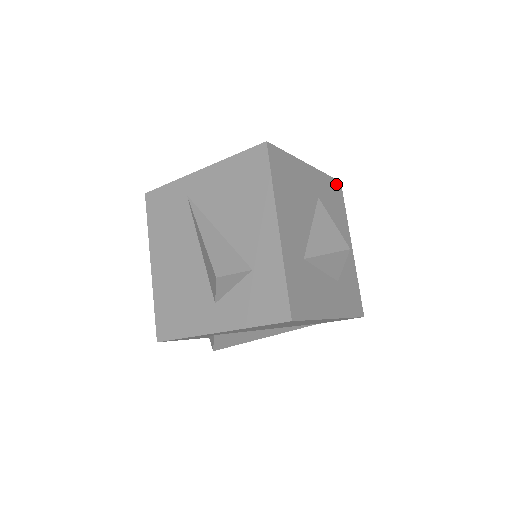
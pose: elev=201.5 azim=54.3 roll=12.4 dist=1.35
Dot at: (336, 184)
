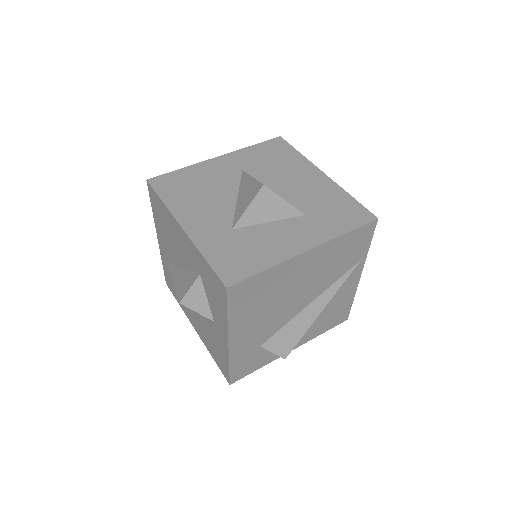
Dot at: (272, 143)
